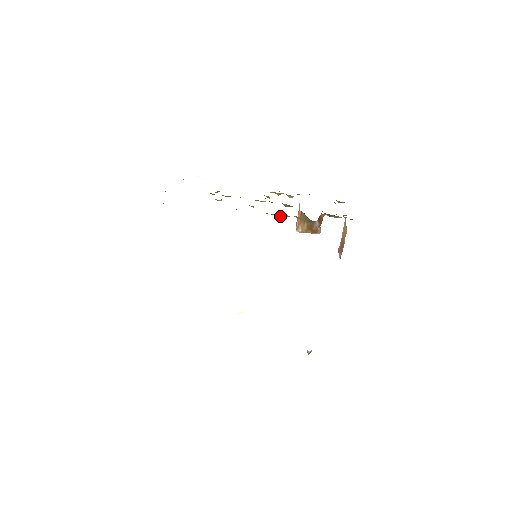
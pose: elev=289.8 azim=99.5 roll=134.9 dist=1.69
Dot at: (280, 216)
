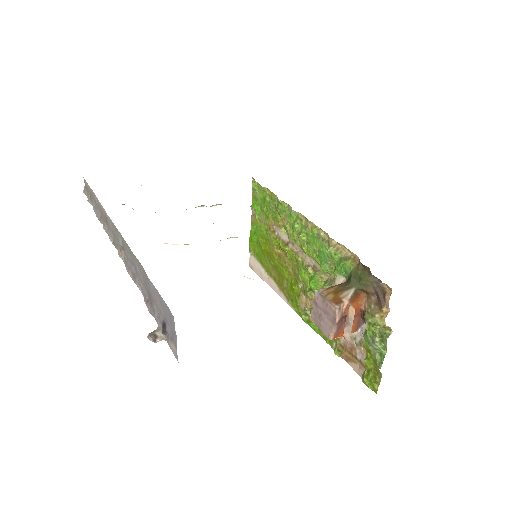
Dot at: (329, 245)
